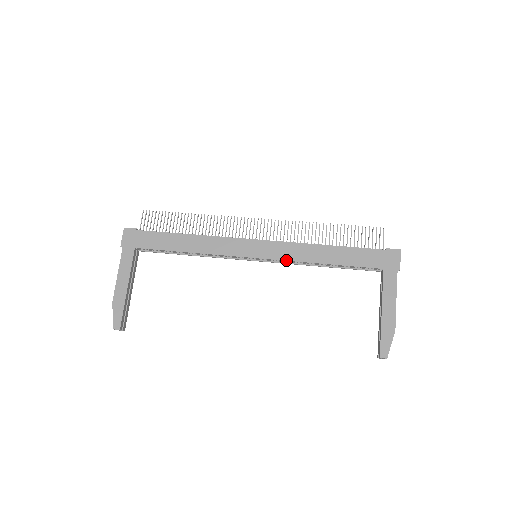
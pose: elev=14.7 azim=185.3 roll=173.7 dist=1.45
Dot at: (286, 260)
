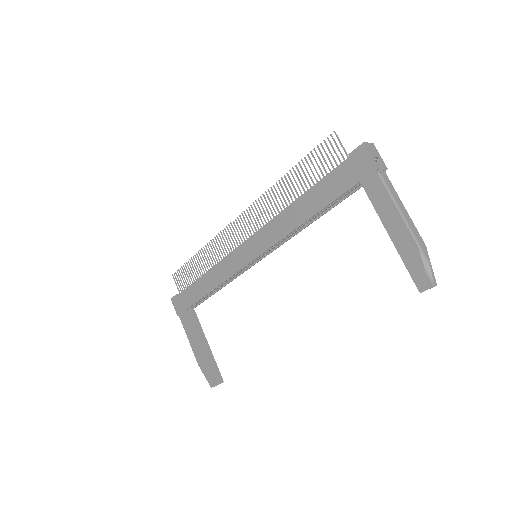
Dot at: (274, 244)
